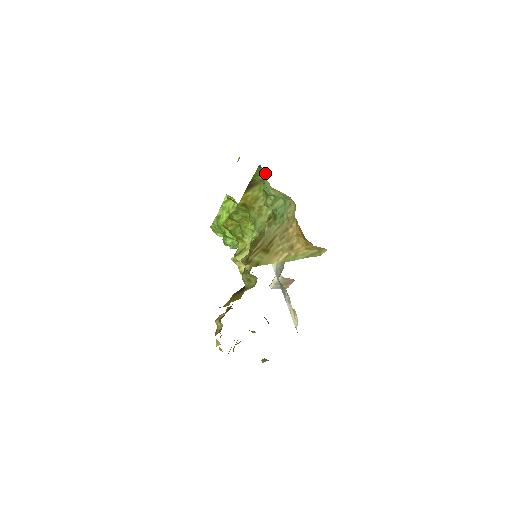
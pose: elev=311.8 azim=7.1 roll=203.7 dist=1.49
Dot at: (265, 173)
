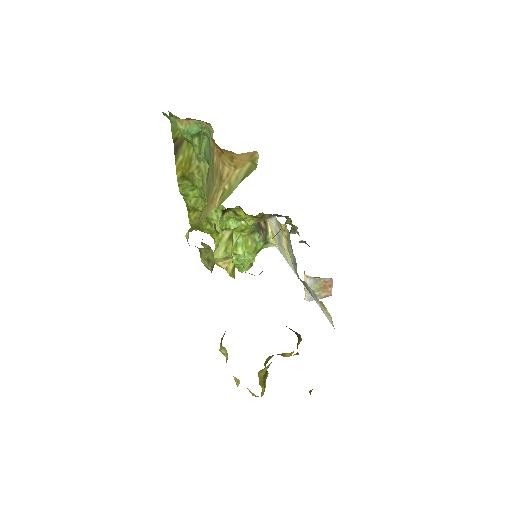
Dot at: occluded
